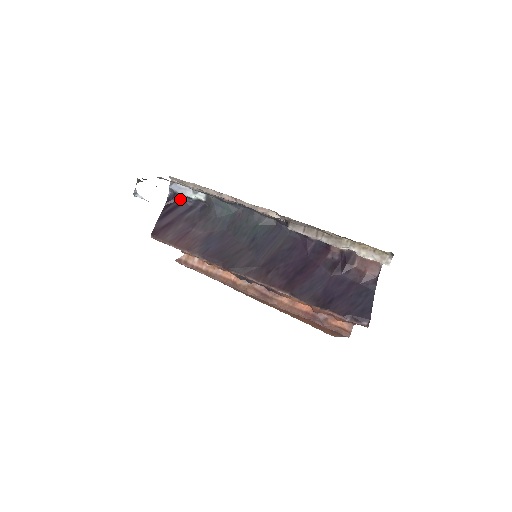
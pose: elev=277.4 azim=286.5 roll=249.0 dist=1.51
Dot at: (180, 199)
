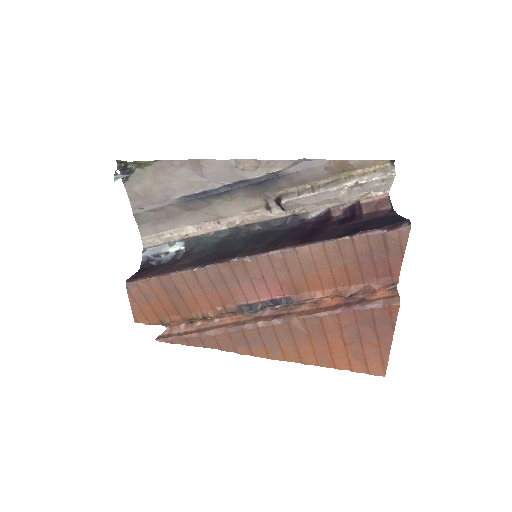
Dot at: (155, 264)
